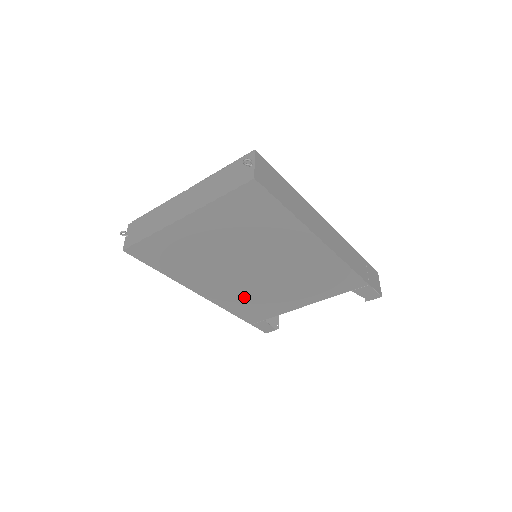
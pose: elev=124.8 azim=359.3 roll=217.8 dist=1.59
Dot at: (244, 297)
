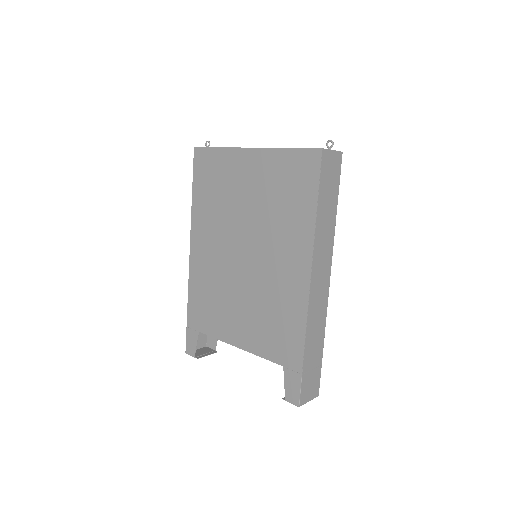
Dot at: (211, 283)
